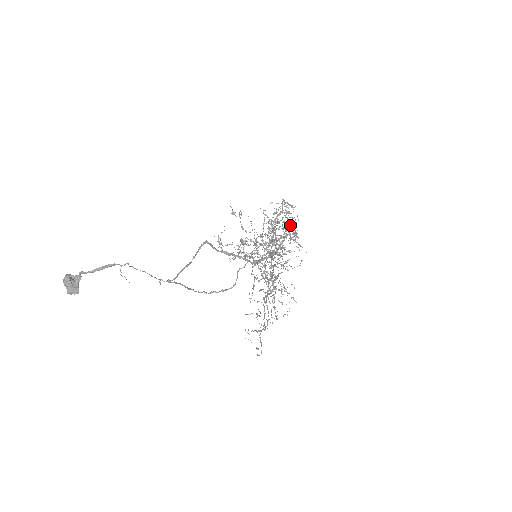
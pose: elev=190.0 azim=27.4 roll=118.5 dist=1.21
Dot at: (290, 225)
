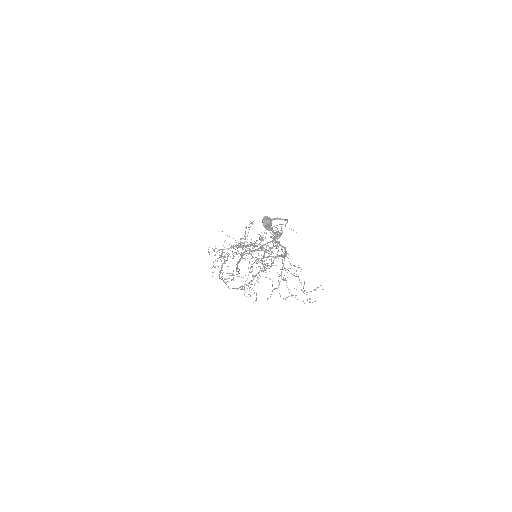
Dot at: occluded
